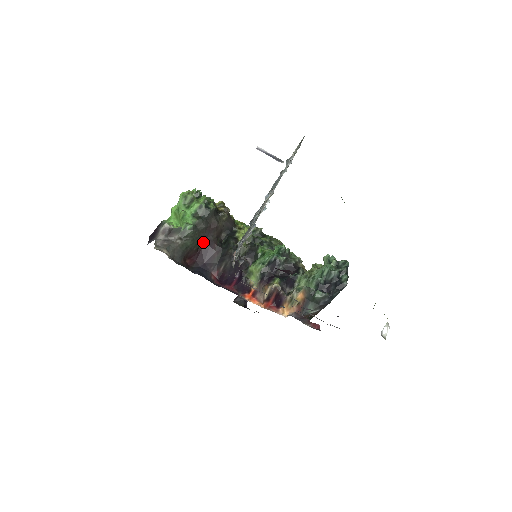
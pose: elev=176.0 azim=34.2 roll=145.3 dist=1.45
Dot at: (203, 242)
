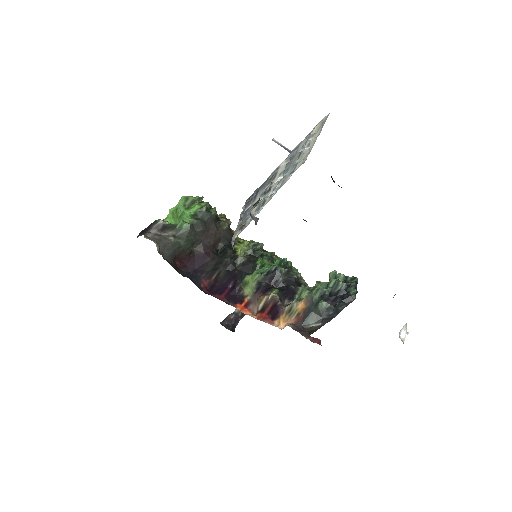
Dot at: (198, 247)
